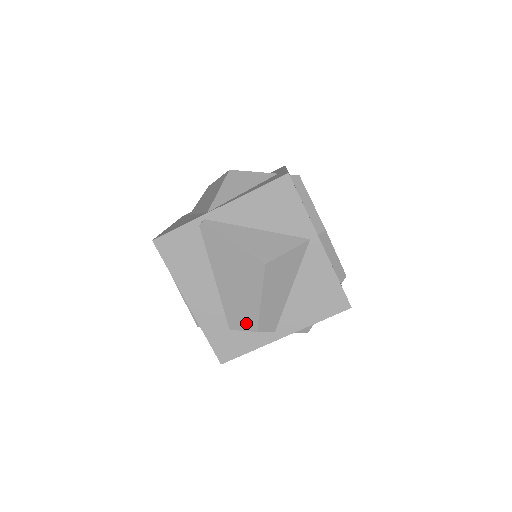
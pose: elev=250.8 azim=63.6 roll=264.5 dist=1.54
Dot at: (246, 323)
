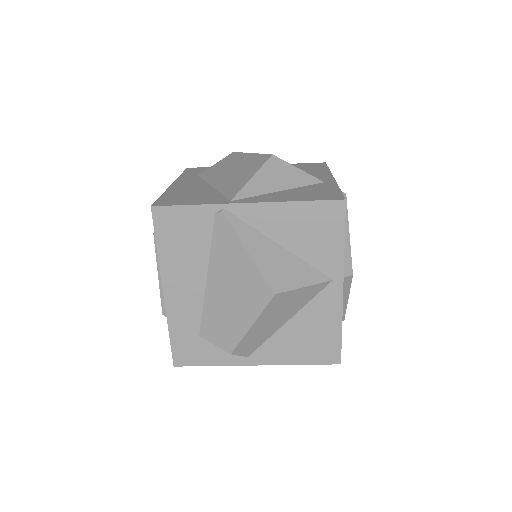
Dot at: (222, 339)
